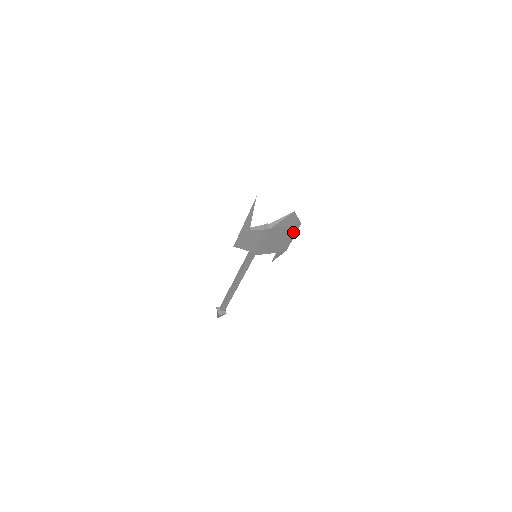
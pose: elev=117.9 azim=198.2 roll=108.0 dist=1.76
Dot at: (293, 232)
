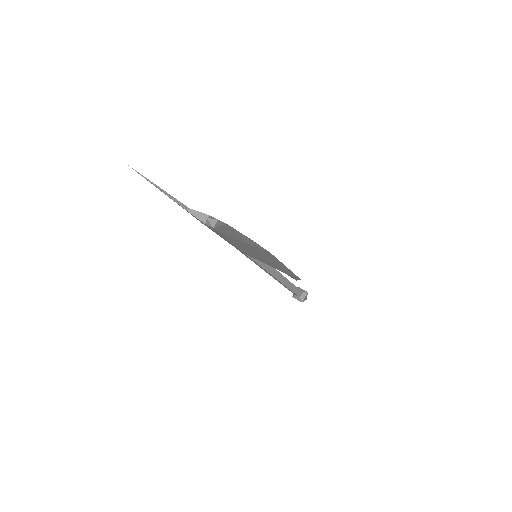
Dot at: (273, 257)
